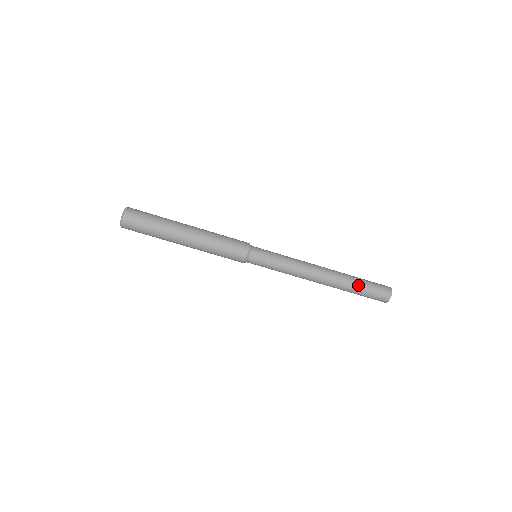
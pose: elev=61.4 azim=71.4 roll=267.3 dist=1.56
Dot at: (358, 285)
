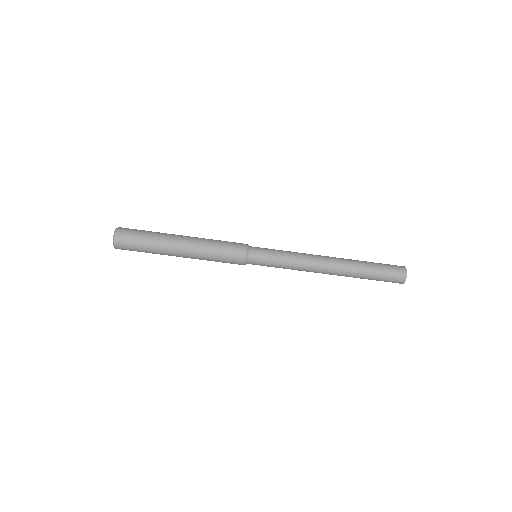
Dot at: (368, 265)
